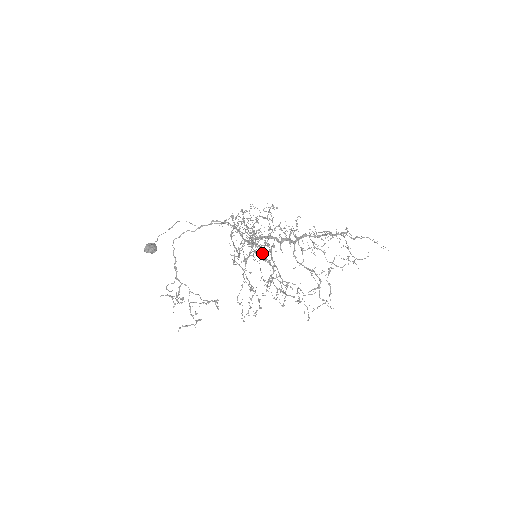
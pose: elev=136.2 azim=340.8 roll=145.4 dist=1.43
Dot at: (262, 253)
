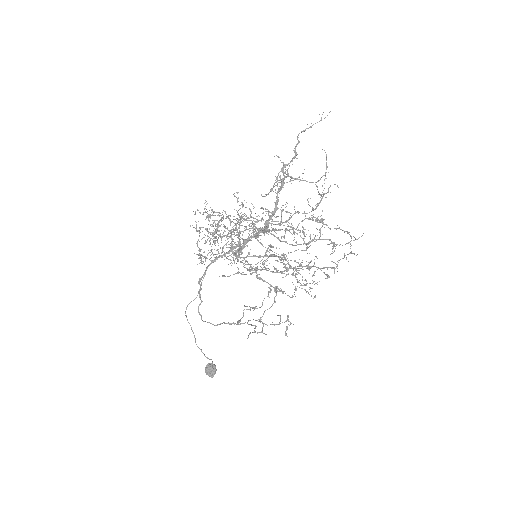
Dot at: (258, 257)
